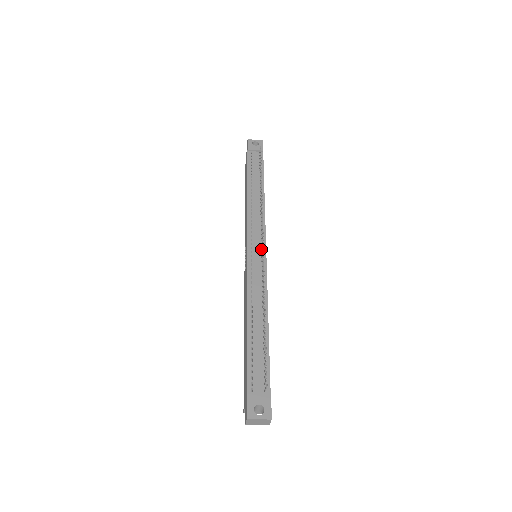
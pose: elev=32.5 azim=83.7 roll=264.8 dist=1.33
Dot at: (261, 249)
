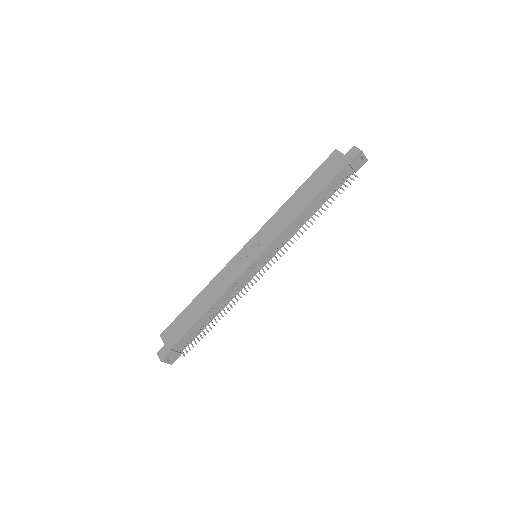
Dot at: (263, 264)
